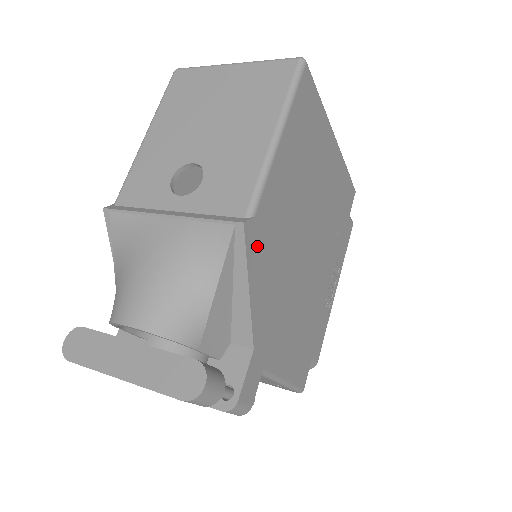
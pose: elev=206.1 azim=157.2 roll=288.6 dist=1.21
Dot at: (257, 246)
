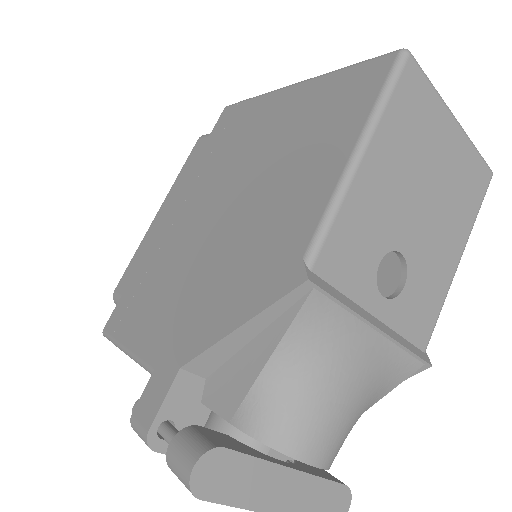
Dot at: occluded
